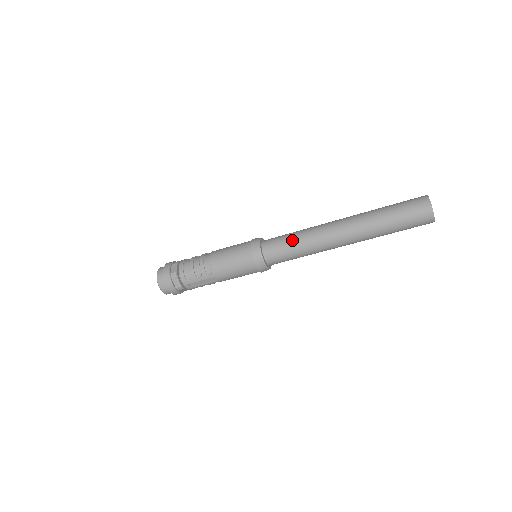
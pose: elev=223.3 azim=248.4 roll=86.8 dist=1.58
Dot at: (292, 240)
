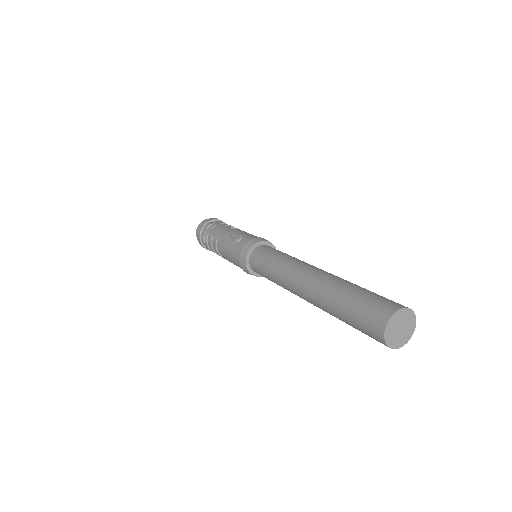
Dot at: occluded
